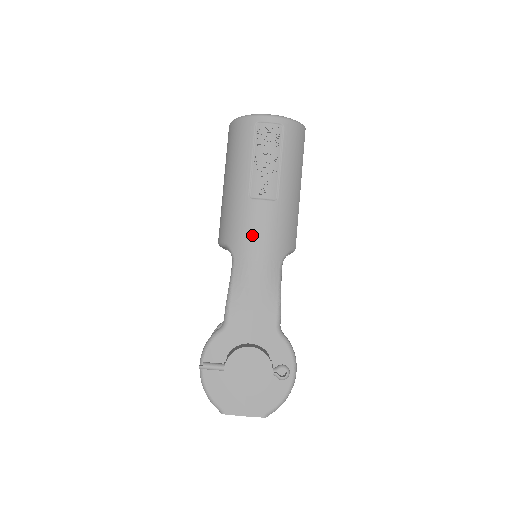
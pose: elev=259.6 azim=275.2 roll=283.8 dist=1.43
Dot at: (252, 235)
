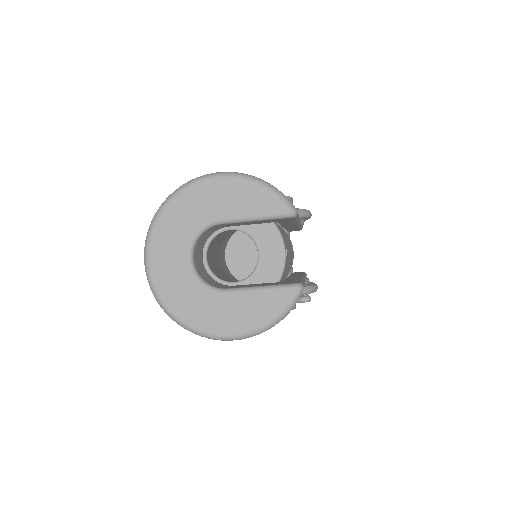
Dot at: occluded
